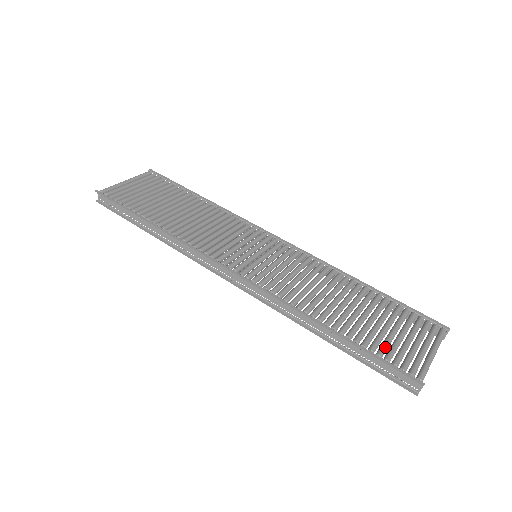
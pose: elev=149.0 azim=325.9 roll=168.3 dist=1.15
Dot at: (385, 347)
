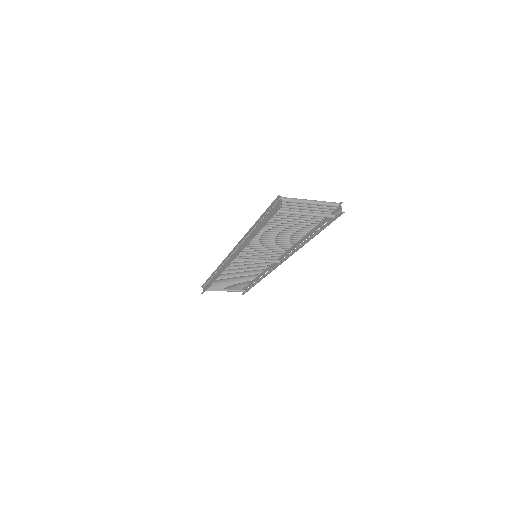
Dot at: occluded
